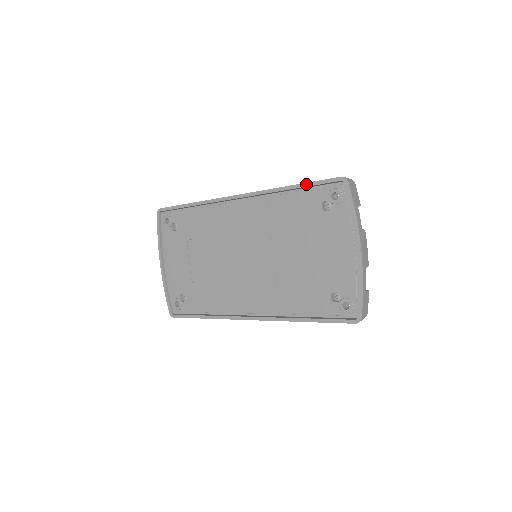
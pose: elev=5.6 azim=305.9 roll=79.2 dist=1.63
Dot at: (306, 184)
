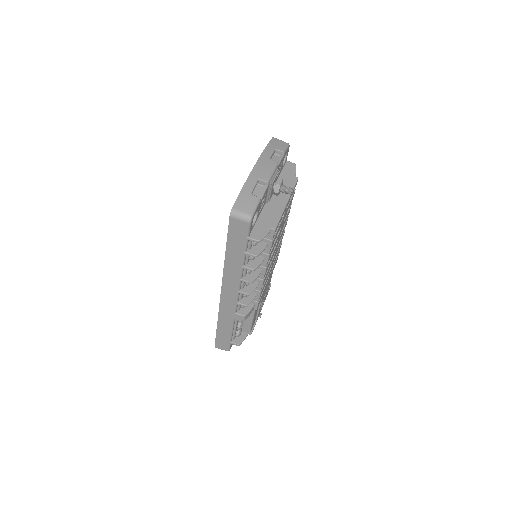
Dot at: occluded
